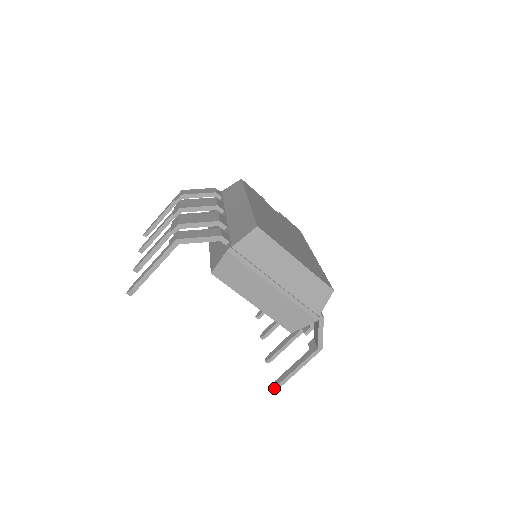
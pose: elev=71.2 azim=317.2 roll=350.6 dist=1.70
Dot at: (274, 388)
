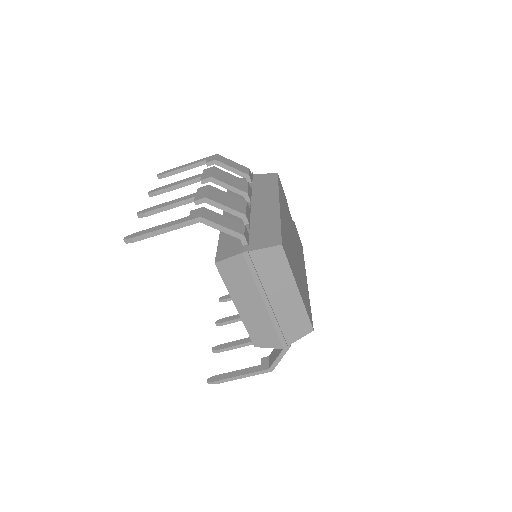
Dot at: (210, 382)
